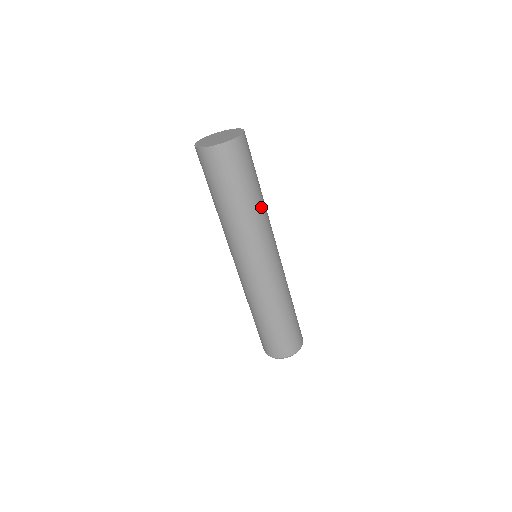
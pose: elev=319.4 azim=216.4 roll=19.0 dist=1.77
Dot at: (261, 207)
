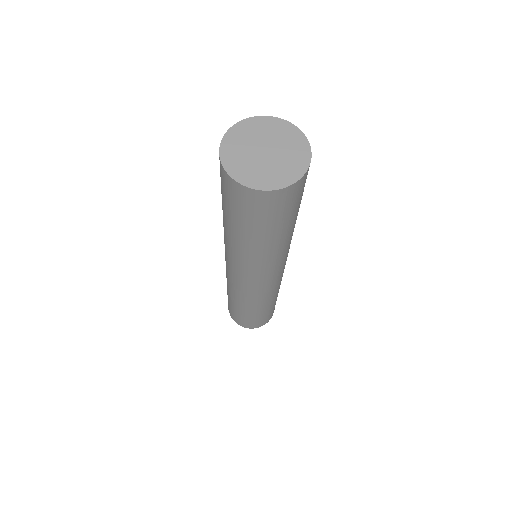
Dot at: (292, 233)
